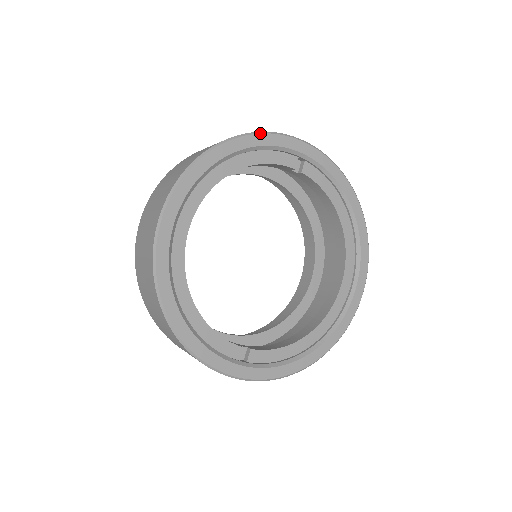
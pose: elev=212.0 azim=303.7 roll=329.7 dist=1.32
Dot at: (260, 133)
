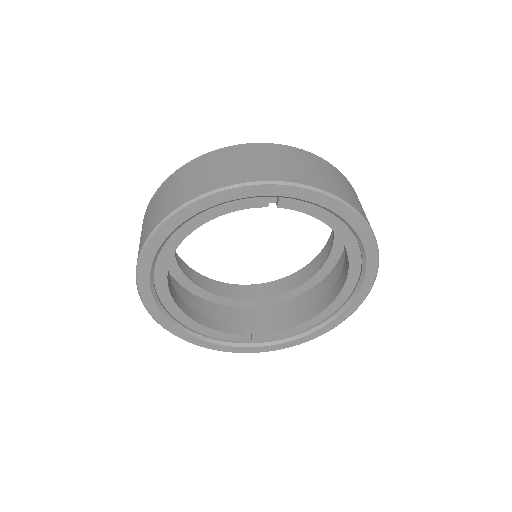
Dot at: (211, 194)
